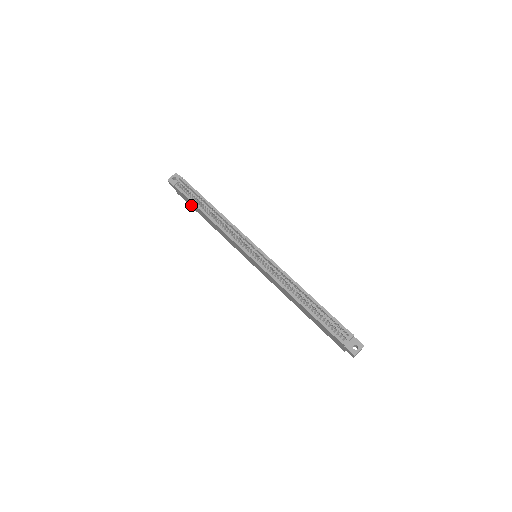
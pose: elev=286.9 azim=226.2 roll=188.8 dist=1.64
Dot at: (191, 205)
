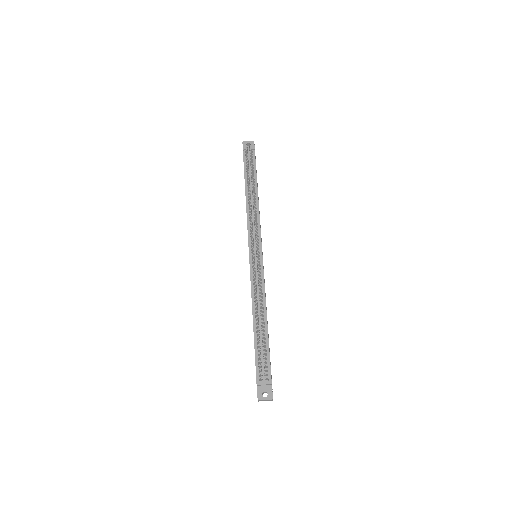
Dot at: occluded
